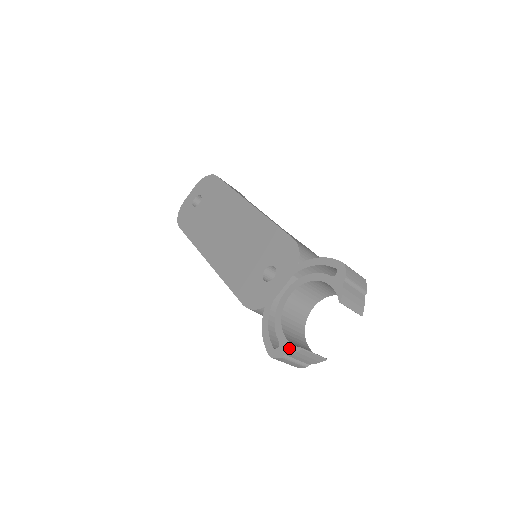
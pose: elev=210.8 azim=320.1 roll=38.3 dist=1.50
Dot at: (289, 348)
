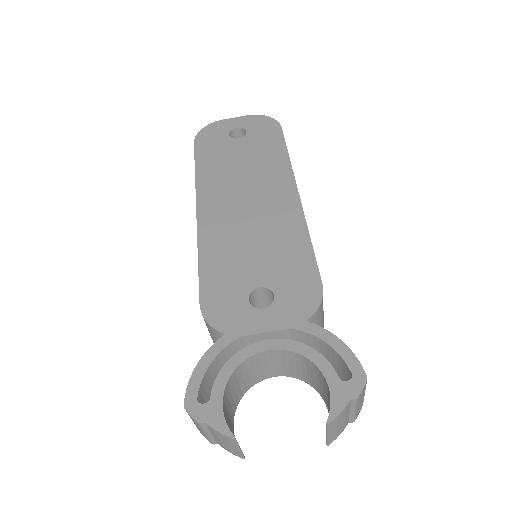
Dot at: (217, 419)
